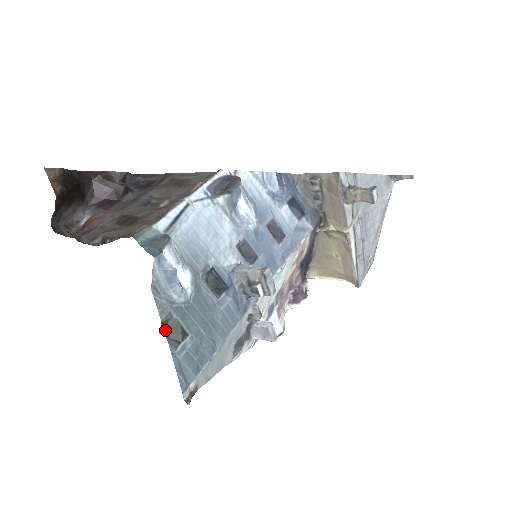
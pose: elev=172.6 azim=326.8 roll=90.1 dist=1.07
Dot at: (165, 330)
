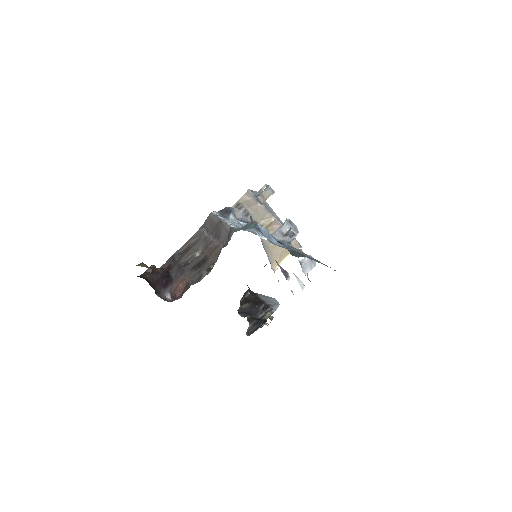
Dot at: occluded
